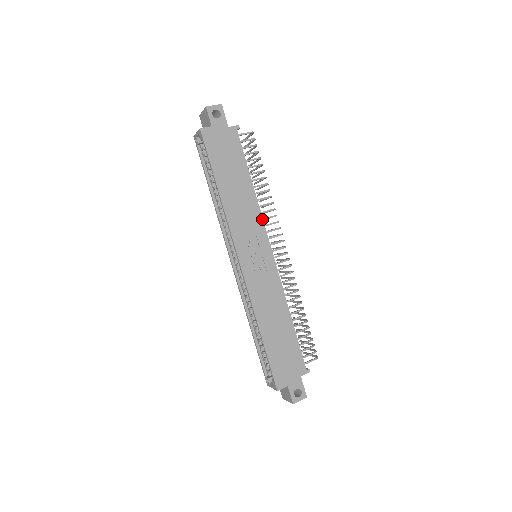
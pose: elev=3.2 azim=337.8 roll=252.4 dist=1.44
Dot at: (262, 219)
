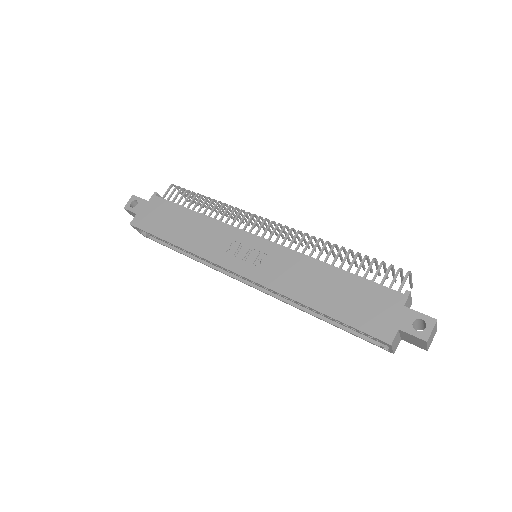
Dot at: (227, 225)
